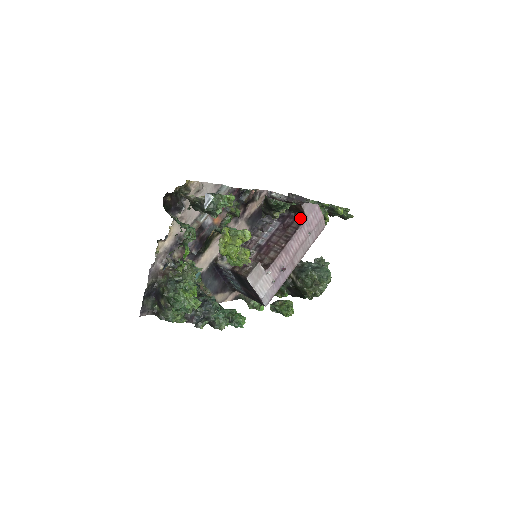
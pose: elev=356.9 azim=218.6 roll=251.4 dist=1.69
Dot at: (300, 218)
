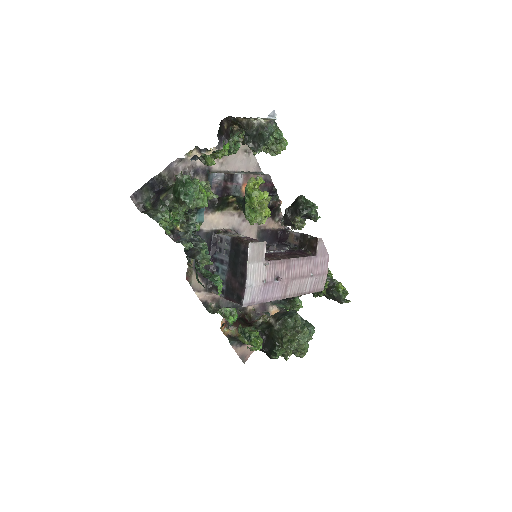
Dot at: (309, 254)
